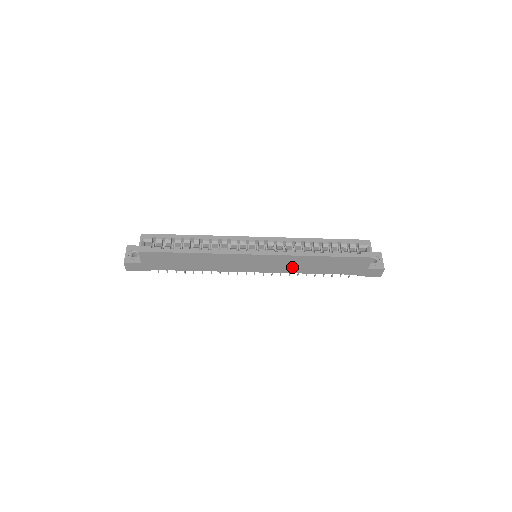
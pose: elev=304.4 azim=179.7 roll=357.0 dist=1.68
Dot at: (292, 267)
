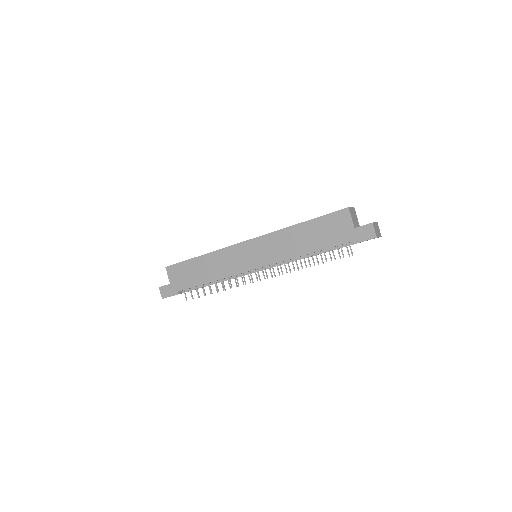
Dot at: (283, 250)
